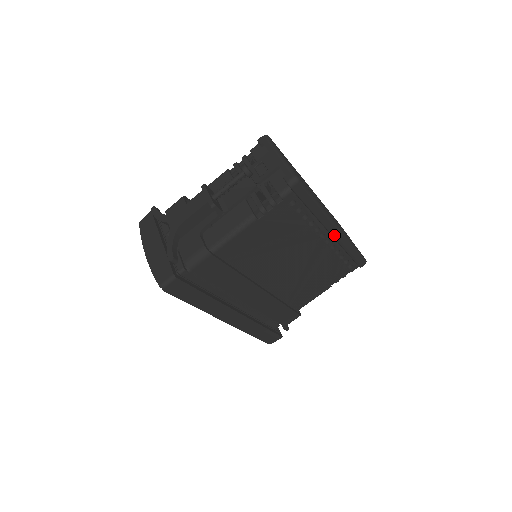
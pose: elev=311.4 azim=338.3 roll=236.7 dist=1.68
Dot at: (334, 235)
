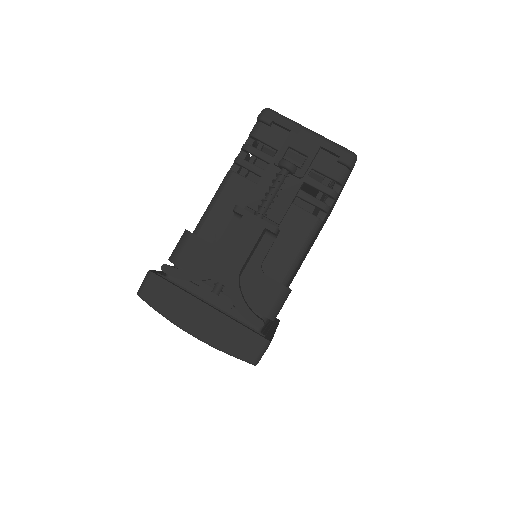
Dot at: (338, 197)
